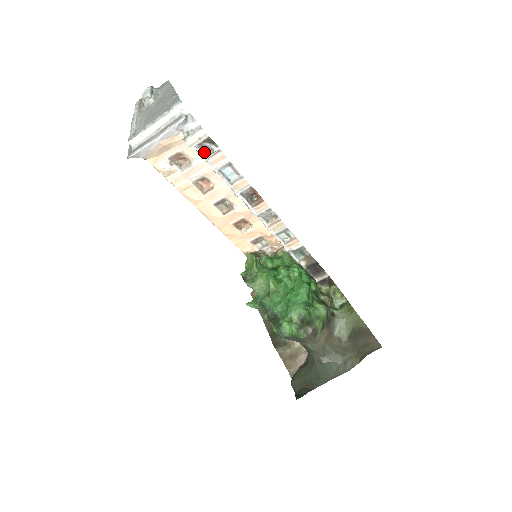
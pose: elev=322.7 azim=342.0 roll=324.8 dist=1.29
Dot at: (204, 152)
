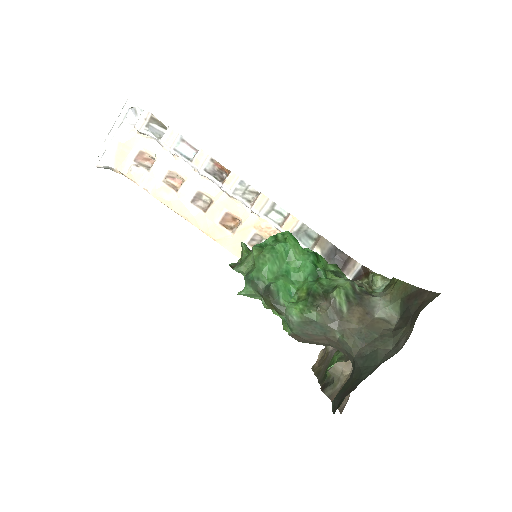
Dot at: (156, 136)
